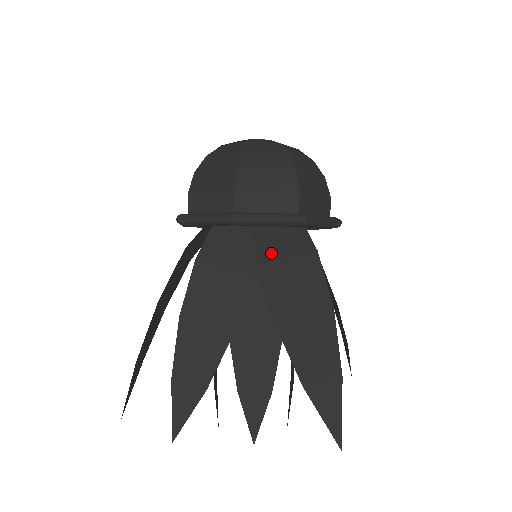
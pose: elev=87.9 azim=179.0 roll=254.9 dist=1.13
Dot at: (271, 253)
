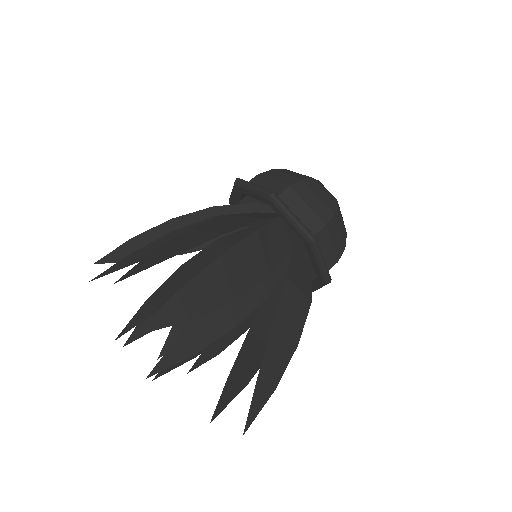
Dot at: (242, 215)
